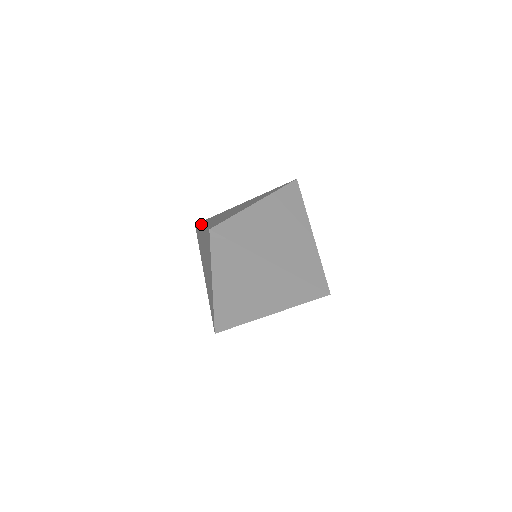
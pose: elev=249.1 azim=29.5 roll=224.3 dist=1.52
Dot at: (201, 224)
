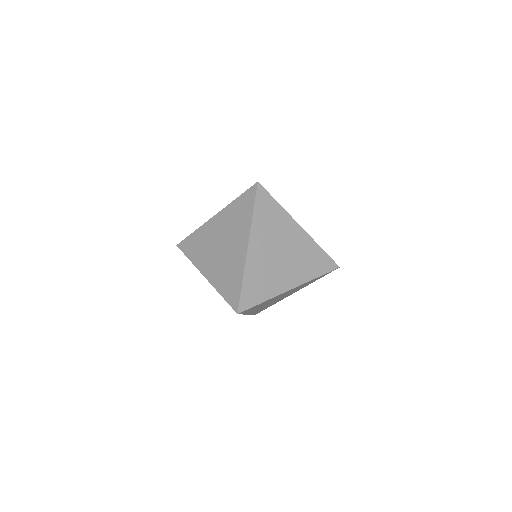
Dot at: occluded
